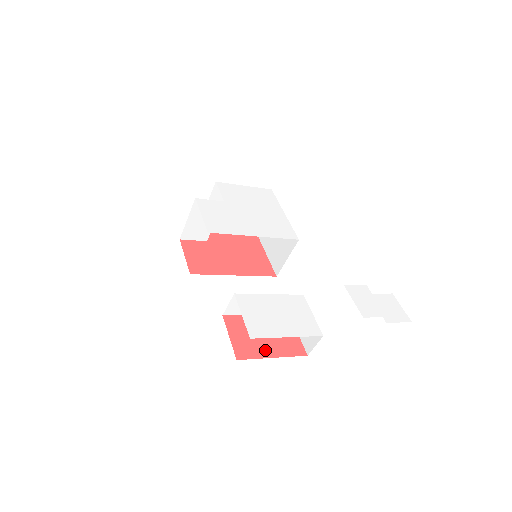
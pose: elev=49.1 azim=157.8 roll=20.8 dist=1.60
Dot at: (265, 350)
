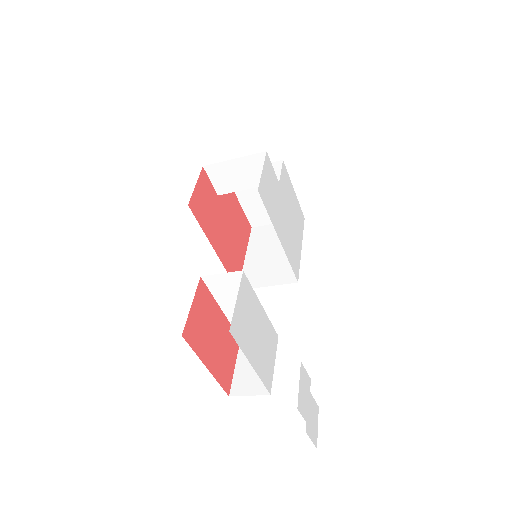
Dot at: (207, 352)
